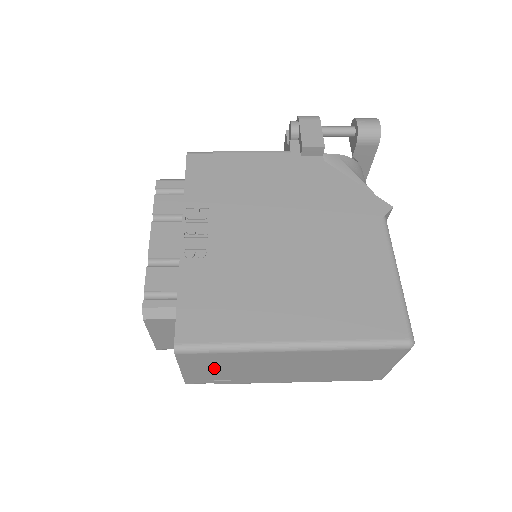
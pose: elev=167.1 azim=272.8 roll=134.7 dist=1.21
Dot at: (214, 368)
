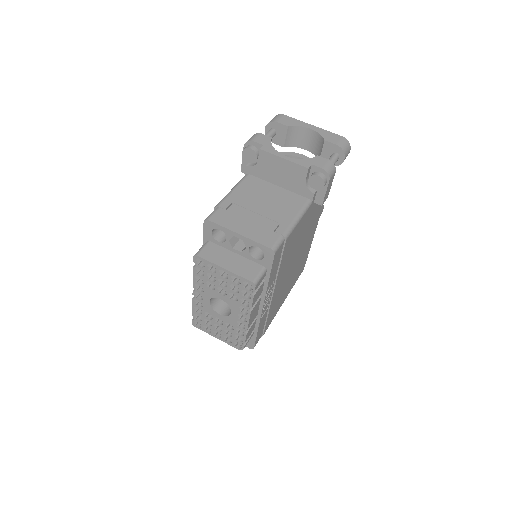
Dot at: occluded
